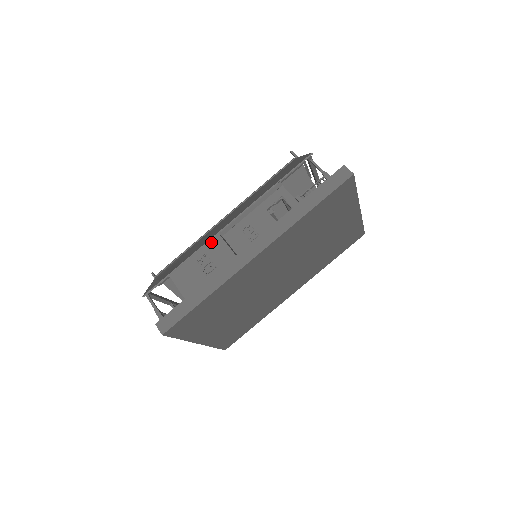
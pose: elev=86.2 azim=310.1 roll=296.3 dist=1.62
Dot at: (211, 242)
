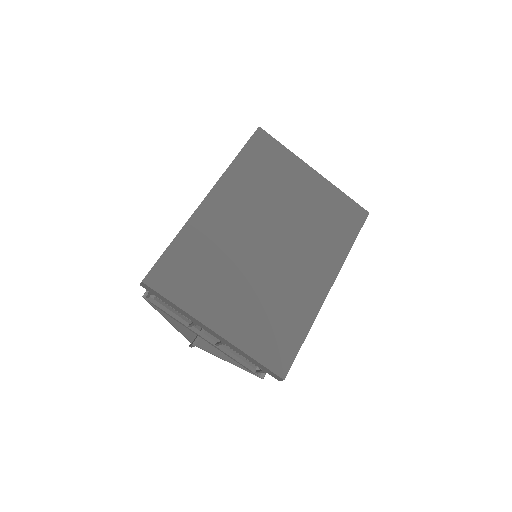
Dot at: occluded
